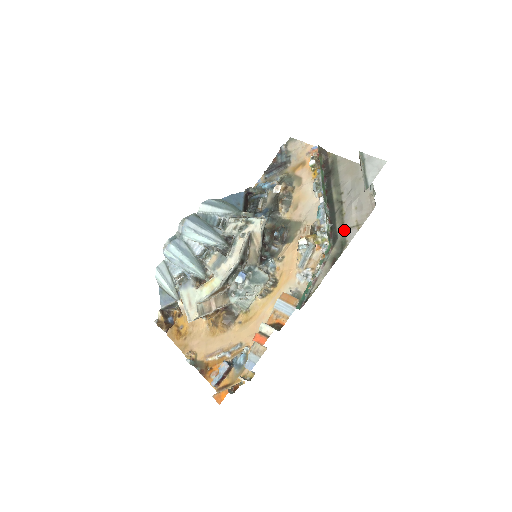
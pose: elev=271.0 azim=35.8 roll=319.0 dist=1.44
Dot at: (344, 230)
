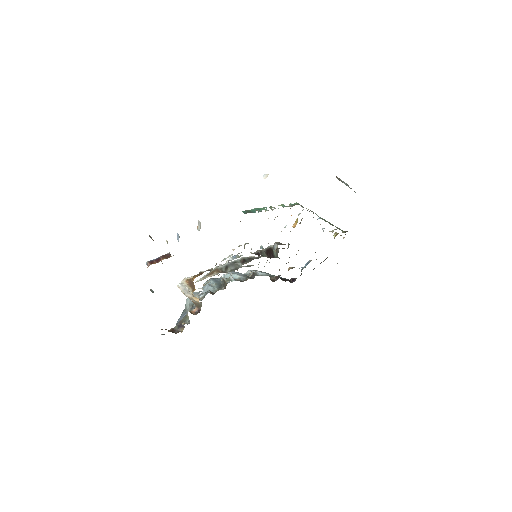
Dot at: occluded
